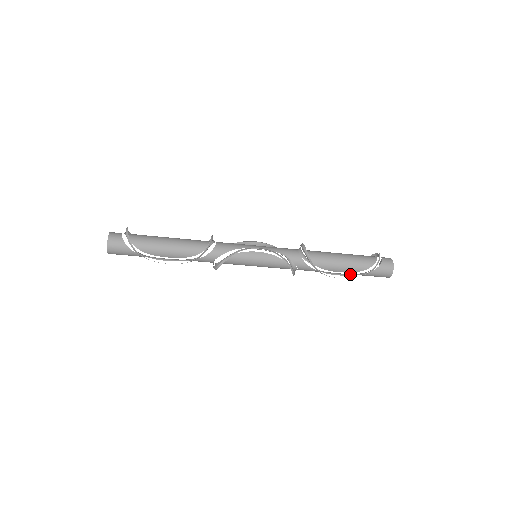
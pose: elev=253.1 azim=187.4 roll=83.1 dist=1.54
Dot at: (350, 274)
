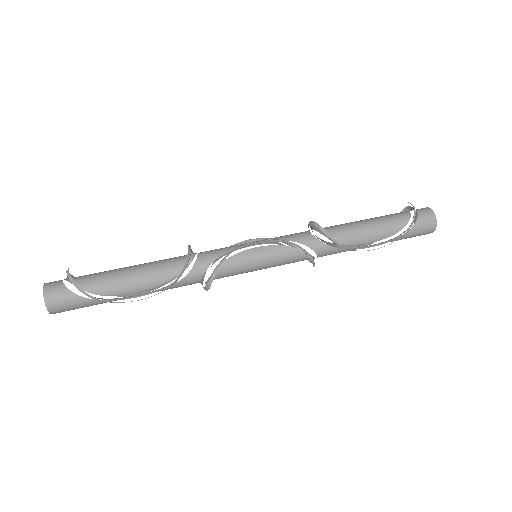
Dot at: (385, 241)
